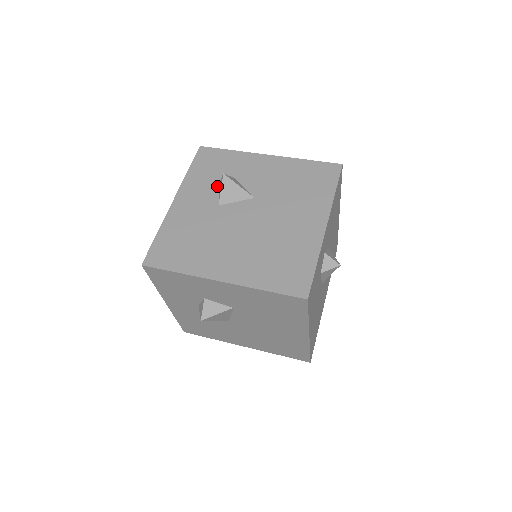
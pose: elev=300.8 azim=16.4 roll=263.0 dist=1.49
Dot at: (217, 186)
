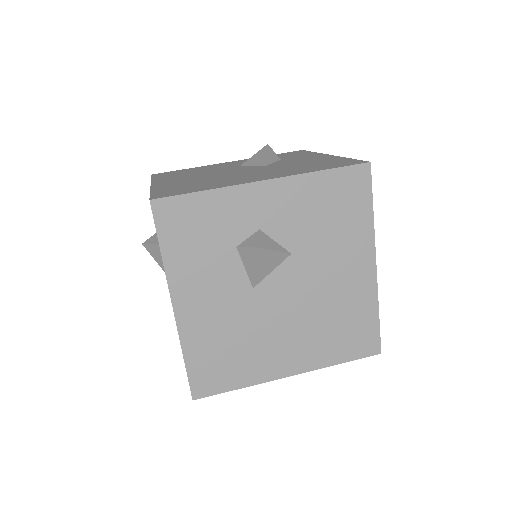
Dot at: occluded
